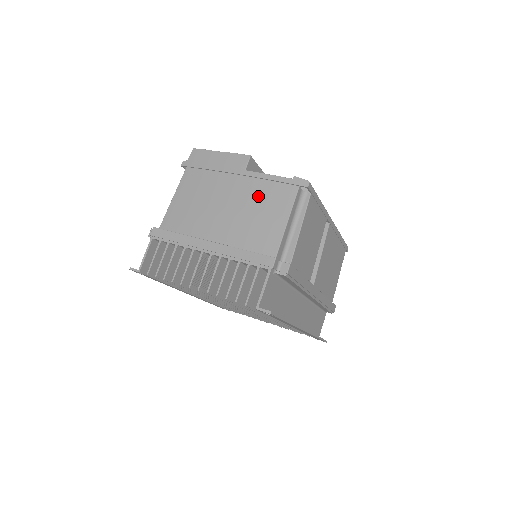
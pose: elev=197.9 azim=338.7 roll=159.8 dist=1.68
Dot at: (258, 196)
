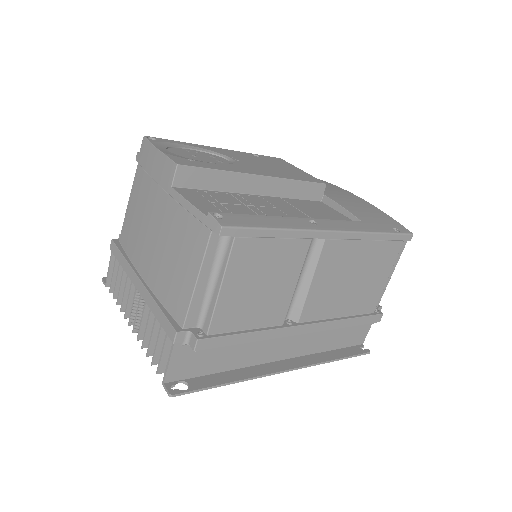
Dot at: (176, 232)
